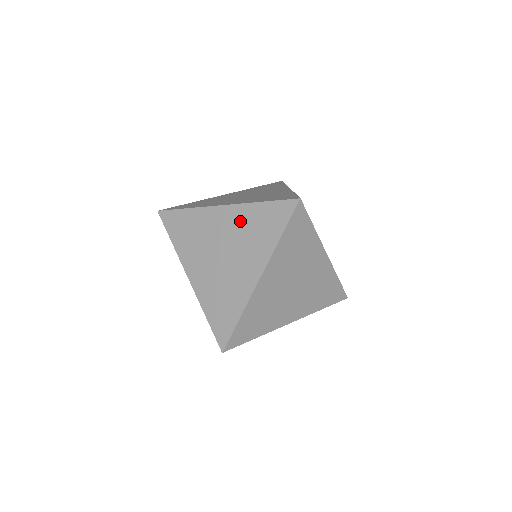
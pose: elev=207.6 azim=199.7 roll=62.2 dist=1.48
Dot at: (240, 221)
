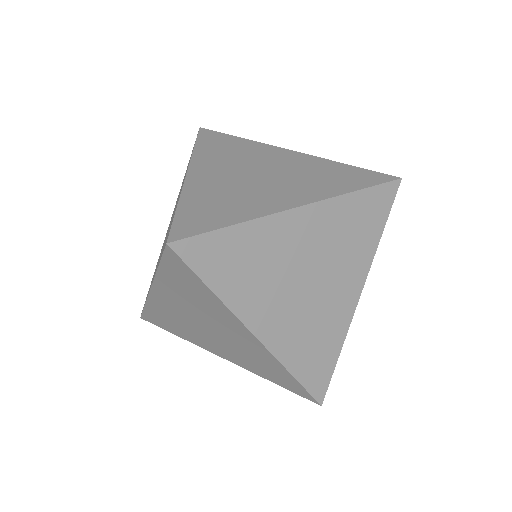
Dot at: (175, 208)
